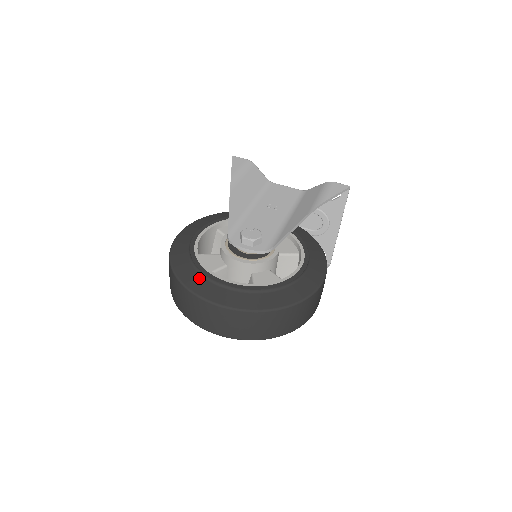
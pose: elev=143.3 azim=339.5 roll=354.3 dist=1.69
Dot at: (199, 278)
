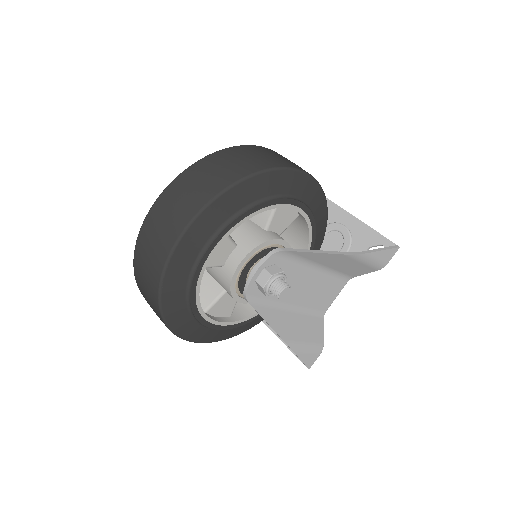
Dot at: occluded
